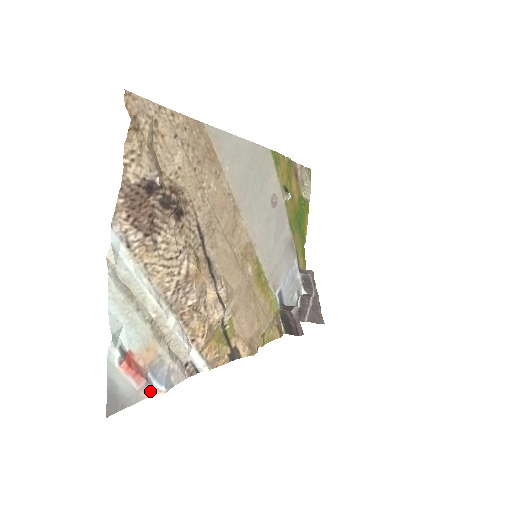
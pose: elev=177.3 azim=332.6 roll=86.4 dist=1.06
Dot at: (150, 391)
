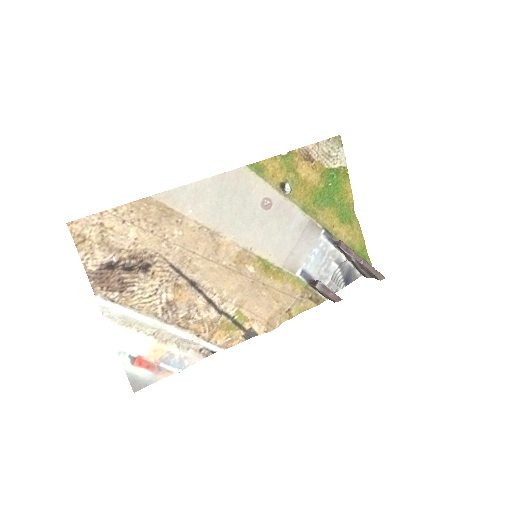
Dot at: (166, 373)
